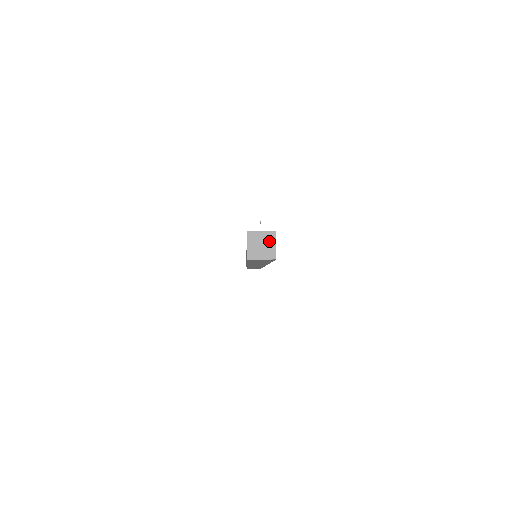
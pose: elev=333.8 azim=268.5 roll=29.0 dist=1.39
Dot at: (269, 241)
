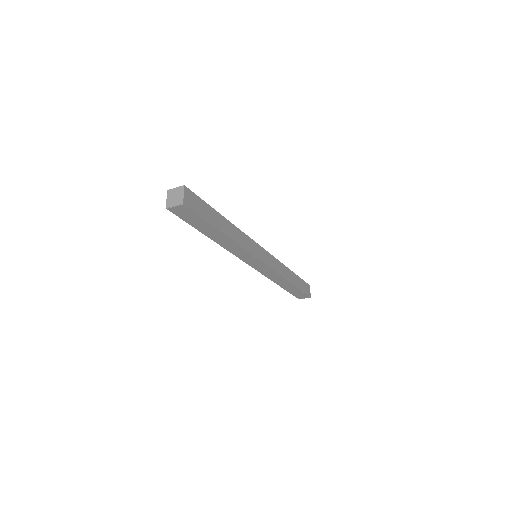
Dot at: (180, 193)
